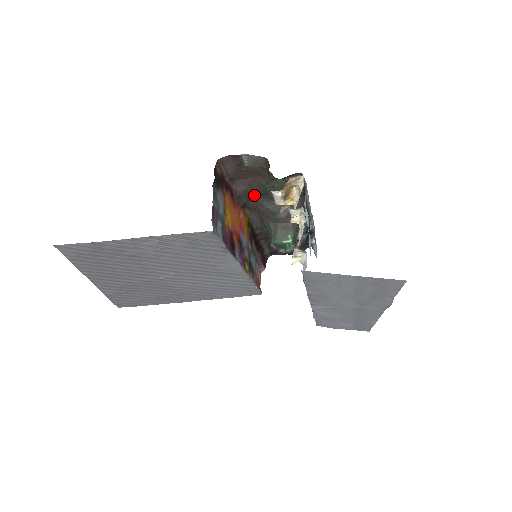
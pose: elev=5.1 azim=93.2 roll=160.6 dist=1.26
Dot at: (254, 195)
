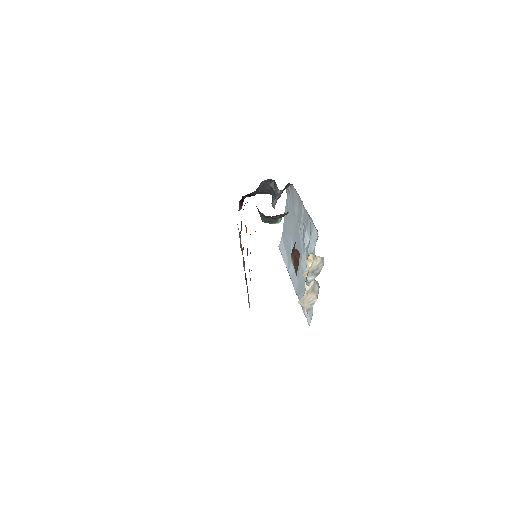
Dot at: occluded
